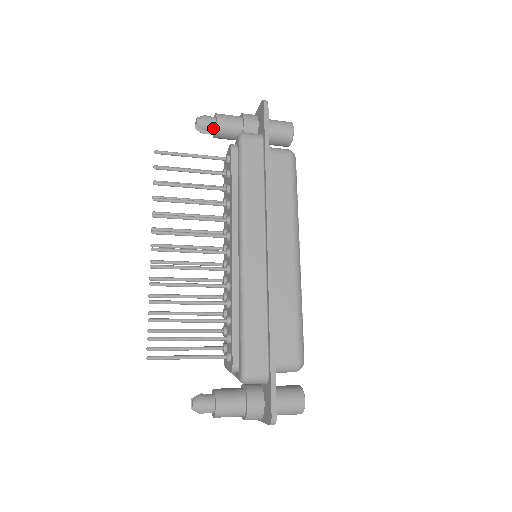
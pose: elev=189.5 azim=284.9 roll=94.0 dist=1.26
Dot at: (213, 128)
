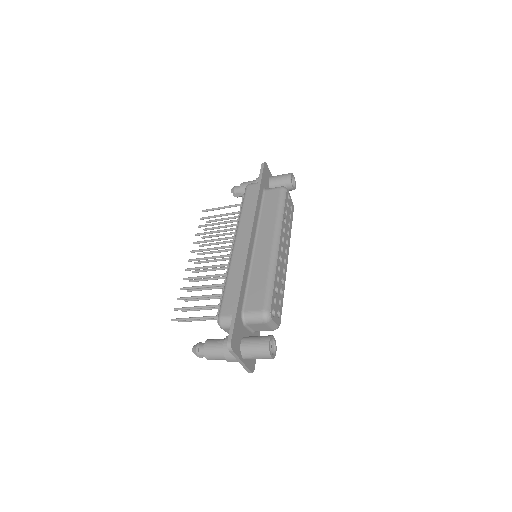
Dot at: (240, 191)
